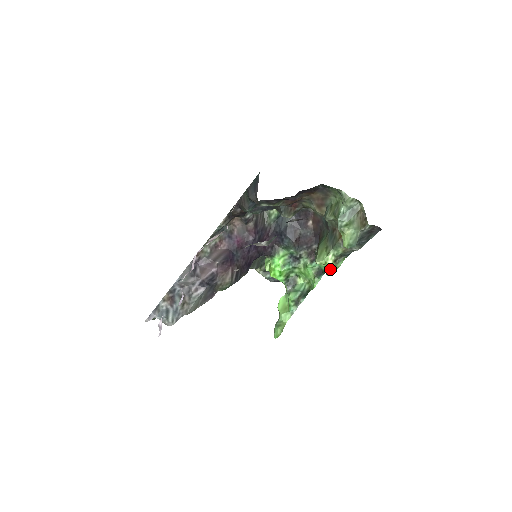
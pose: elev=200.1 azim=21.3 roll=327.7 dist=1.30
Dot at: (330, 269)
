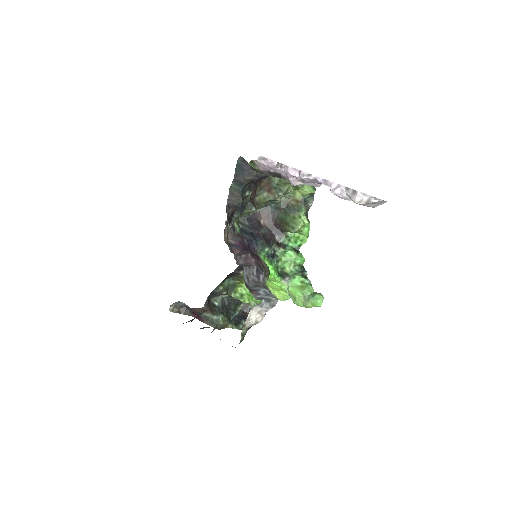
Dot at: (307, 230)
